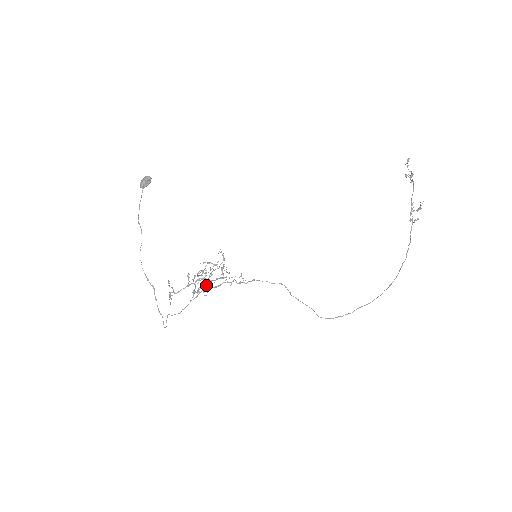
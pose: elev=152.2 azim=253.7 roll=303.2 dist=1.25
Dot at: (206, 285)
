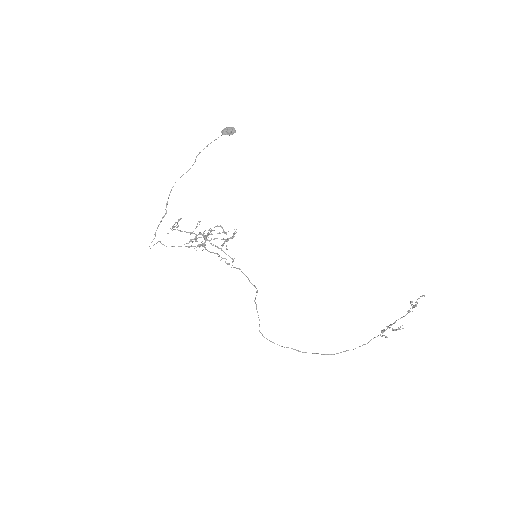
Dot at: (203, 244)
